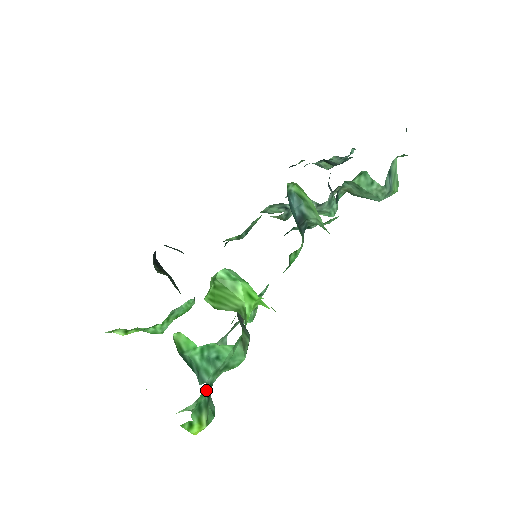
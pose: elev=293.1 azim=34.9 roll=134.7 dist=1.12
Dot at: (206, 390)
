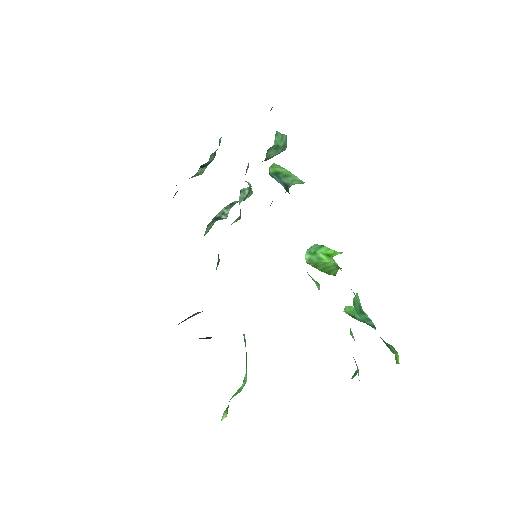
Dot at: occluded
